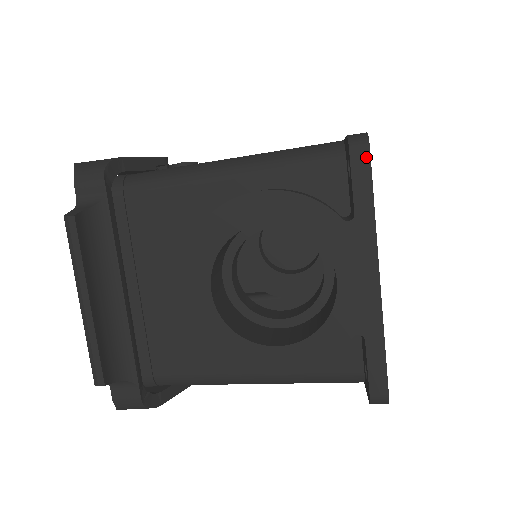
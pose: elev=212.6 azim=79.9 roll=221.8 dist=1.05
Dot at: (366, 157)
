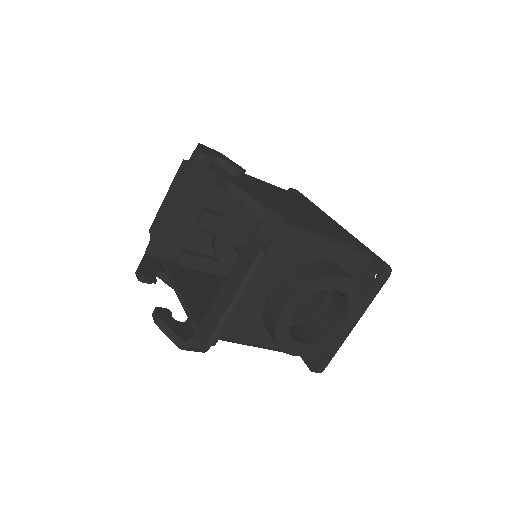
Dot at: (386, 279)
